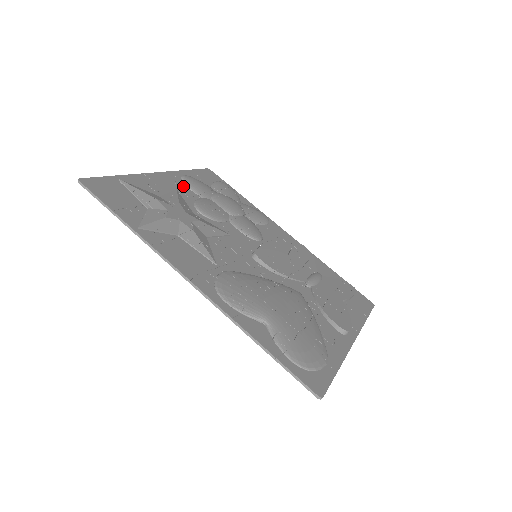
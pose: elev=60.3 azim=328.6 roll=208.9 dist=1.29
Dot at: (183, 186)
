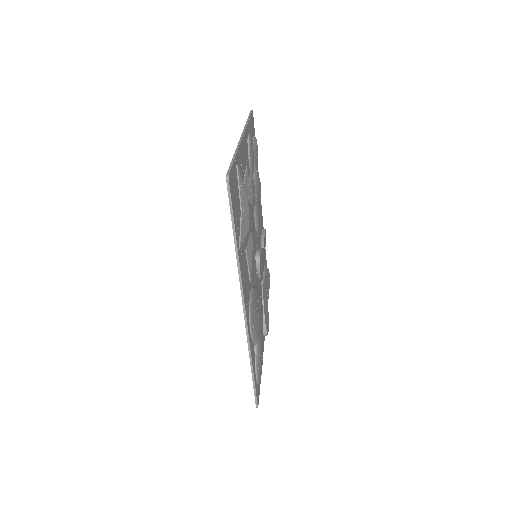
Dot at: (248, 156)
